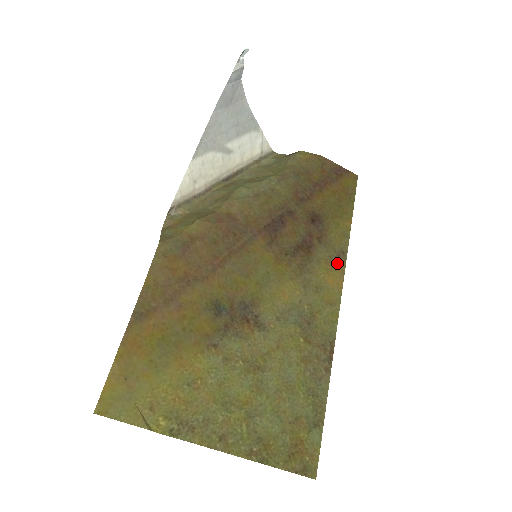
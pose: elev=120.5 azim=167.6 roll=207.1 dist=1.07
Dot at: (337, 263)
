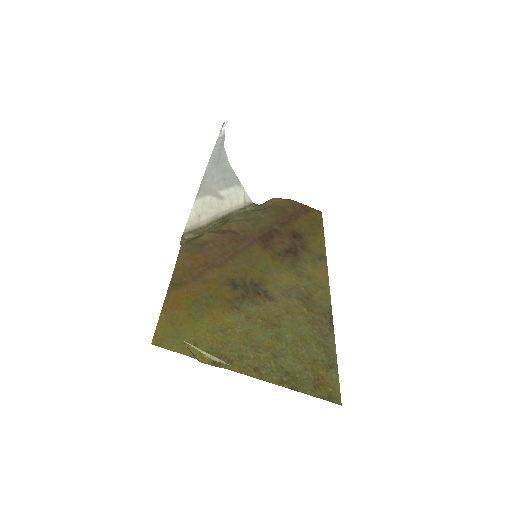
Dot at: (320, 263)
